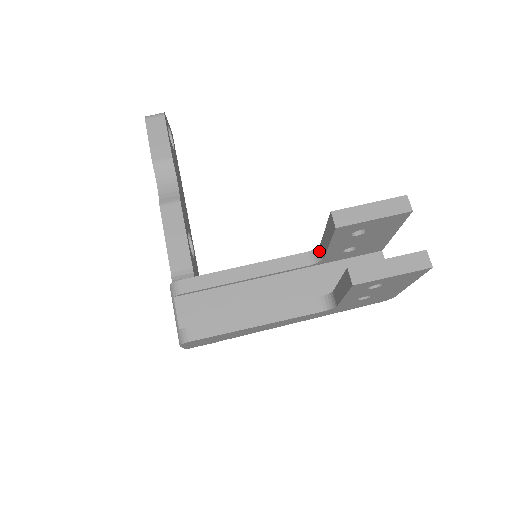
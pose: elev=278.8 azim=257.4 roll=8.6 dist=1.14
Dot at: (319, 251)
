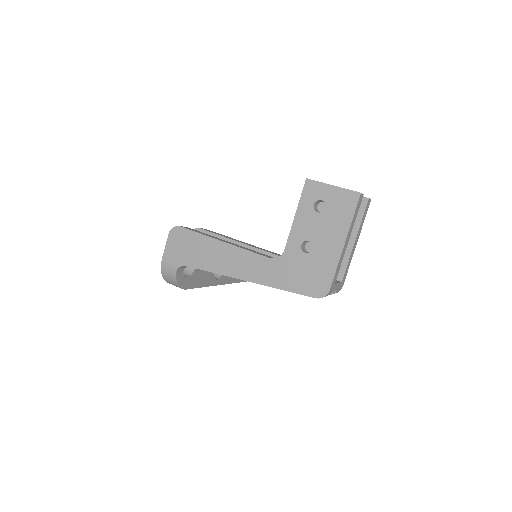
Dot at: occluded
